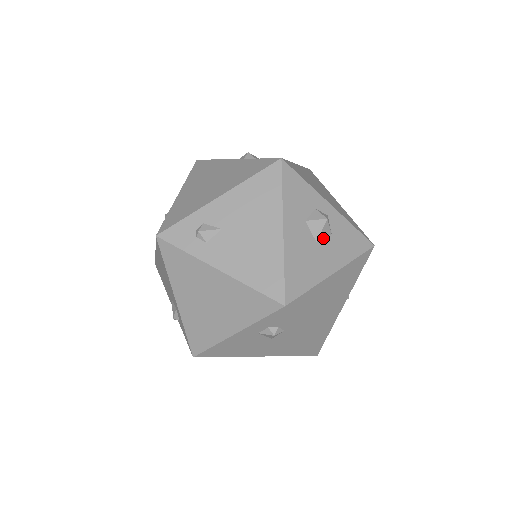
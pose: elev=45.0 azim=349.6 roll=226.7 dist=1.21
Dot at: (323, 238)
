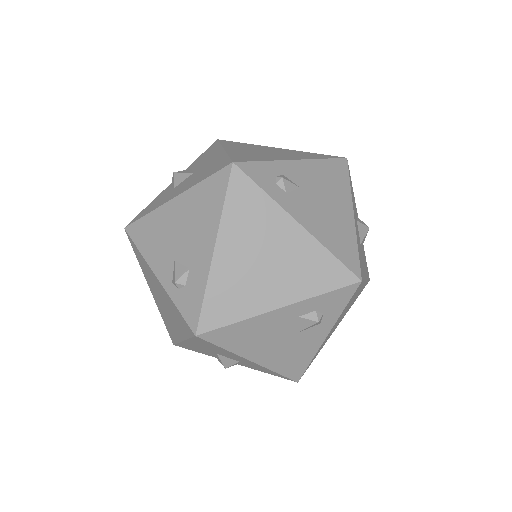
Dot at: (361, 245)
